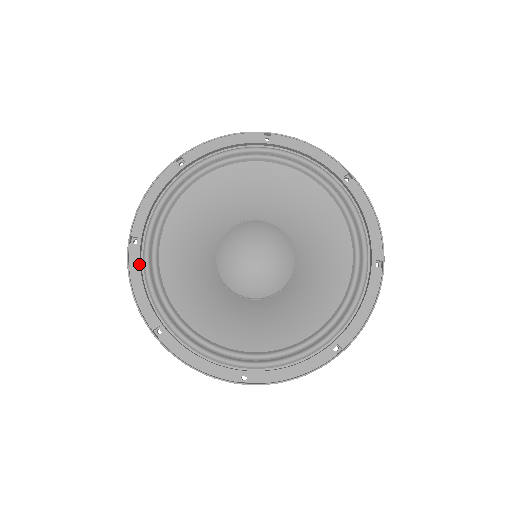
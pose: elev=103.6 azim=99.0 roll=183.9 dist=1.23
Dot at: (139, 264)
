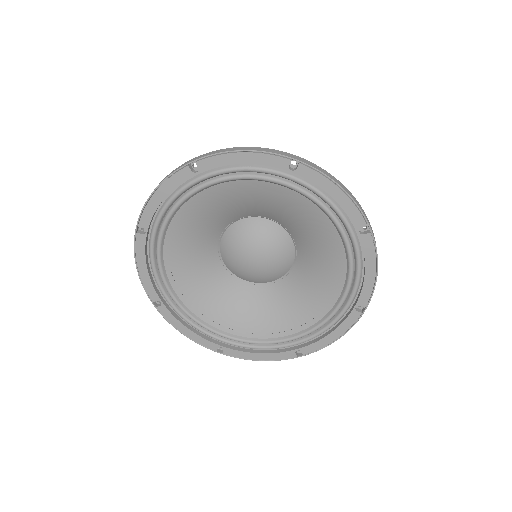
Dot at: (144, 251)
